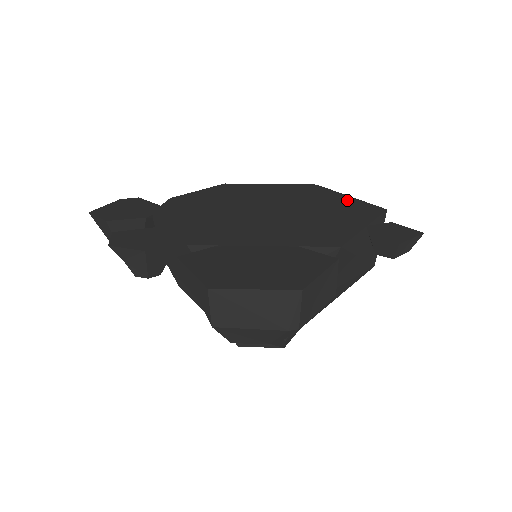
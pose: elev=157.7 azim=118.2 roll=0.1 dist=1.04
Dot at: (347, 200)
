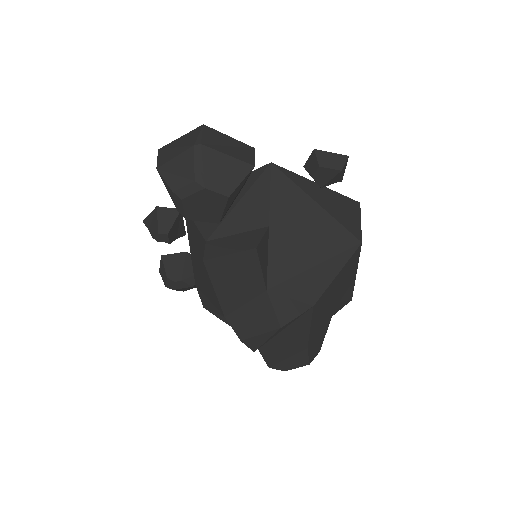
Dot at: occluded
